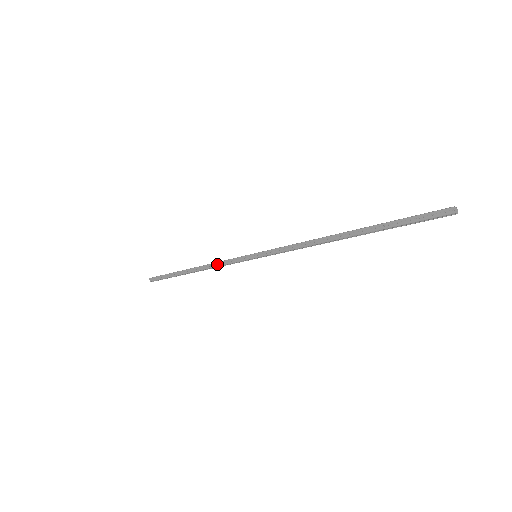
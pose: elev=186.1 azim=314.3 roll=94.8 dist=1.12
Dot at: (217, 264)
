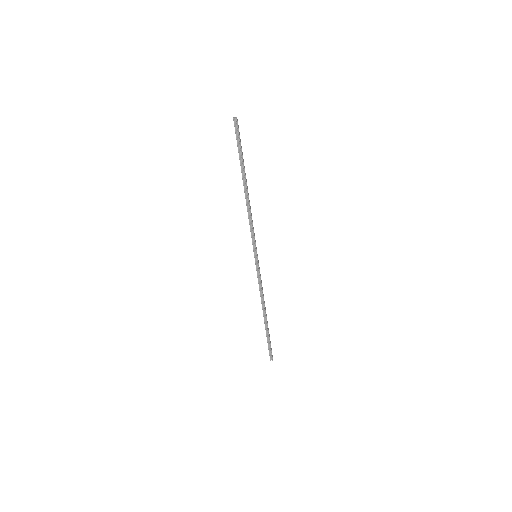
Dot at: (259, 289)
